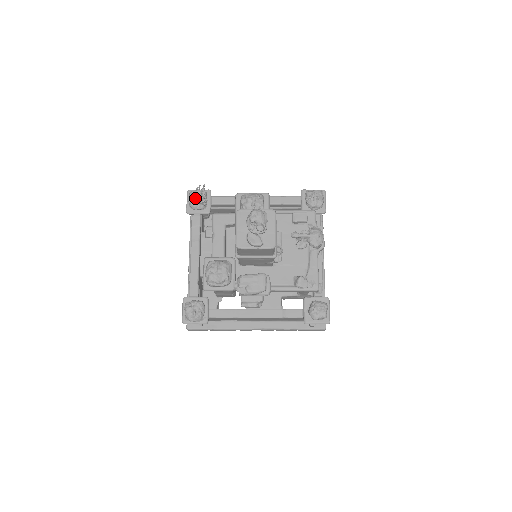
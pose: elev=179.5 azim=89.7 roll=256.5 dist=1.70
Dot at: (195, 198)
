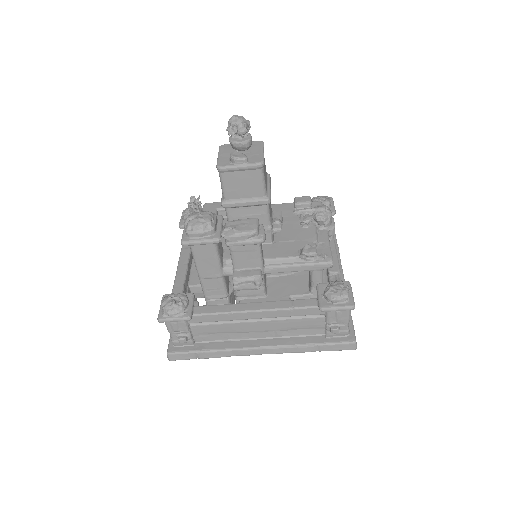
Dot at: (188, 202)
